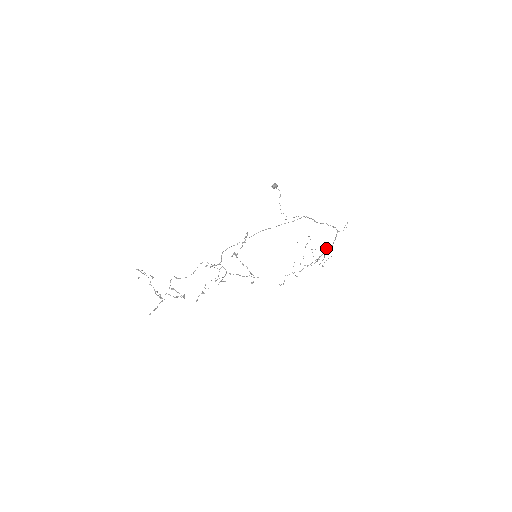
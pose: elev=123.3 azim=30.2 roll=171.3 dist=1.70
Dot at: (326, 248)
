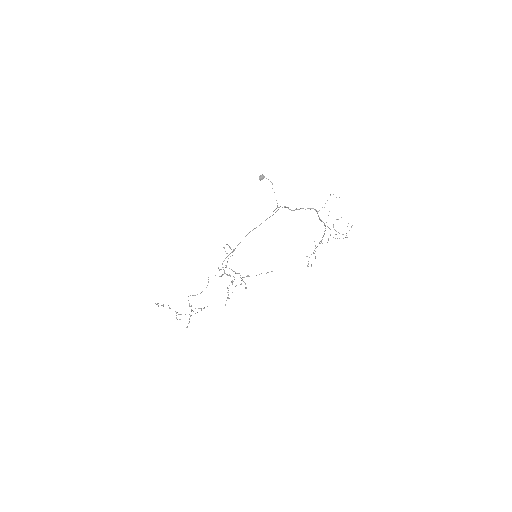
Dot at: occluded
